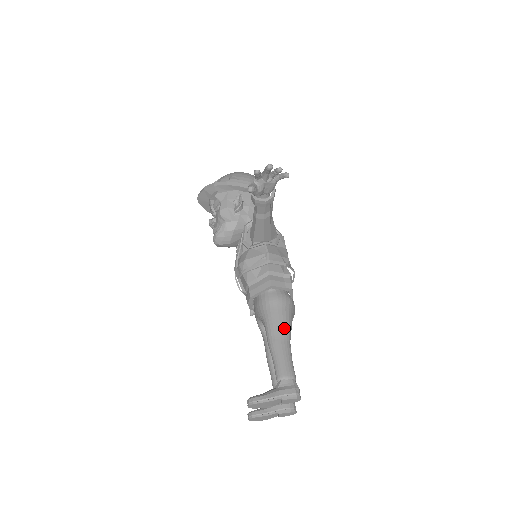
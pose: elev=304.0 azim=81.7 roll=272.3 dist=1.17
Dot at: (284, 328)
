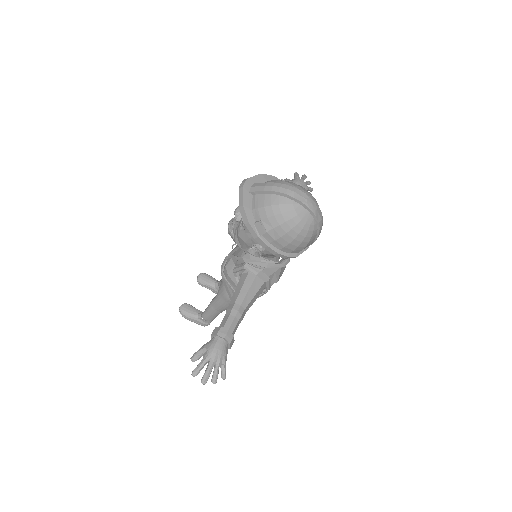
Dot at: (224, 309)
